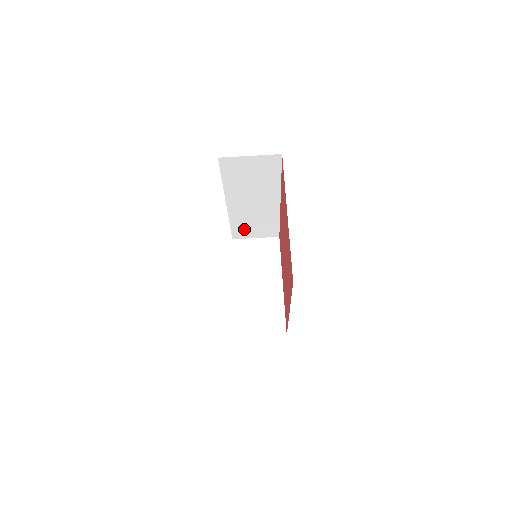
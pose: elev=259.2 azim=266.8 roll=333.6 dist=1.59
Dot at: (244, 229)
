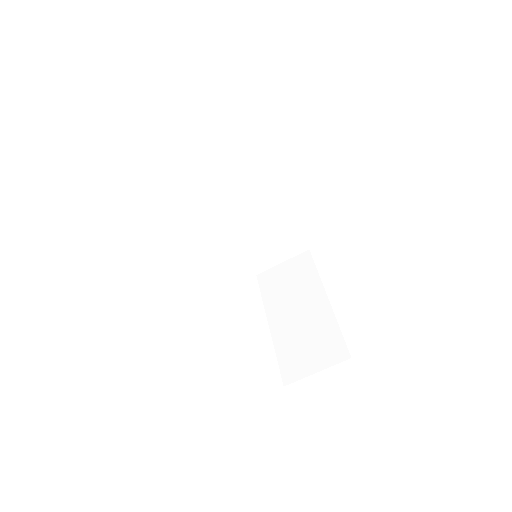
Dot at: (259, 253)
